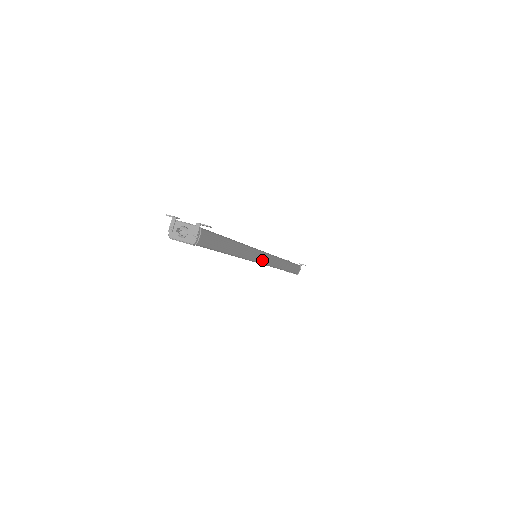
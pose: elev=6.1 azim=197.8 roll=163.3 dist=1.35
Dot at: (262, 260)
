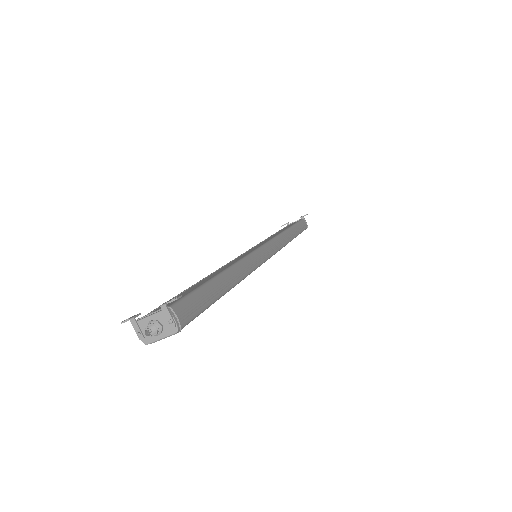
Dot at: (265, 256)
